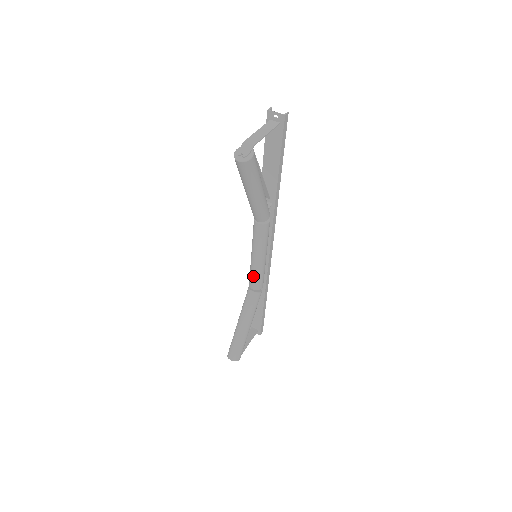
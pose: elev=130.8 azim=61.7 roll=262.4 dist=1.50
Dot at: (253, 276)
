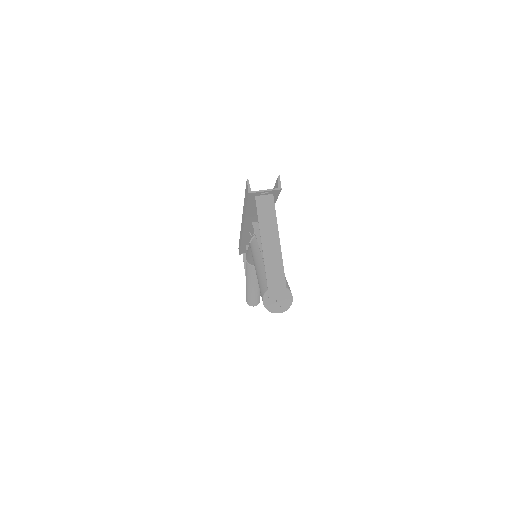
Dot at: occluded
